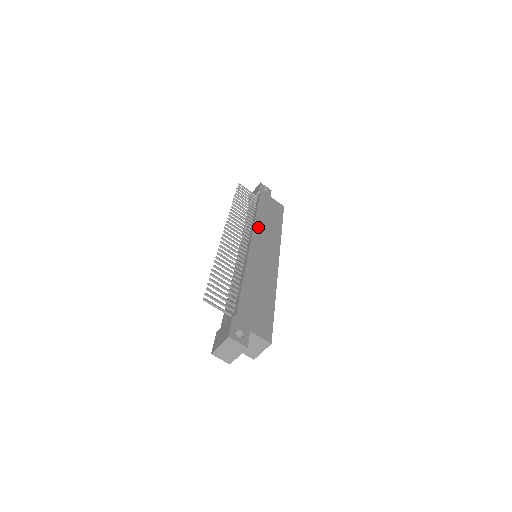
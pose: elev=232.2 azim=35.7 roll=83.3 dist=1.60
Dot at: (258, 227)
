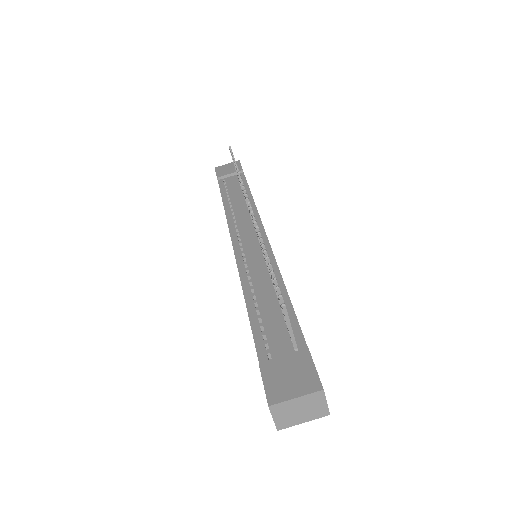
Dot at: occluded
